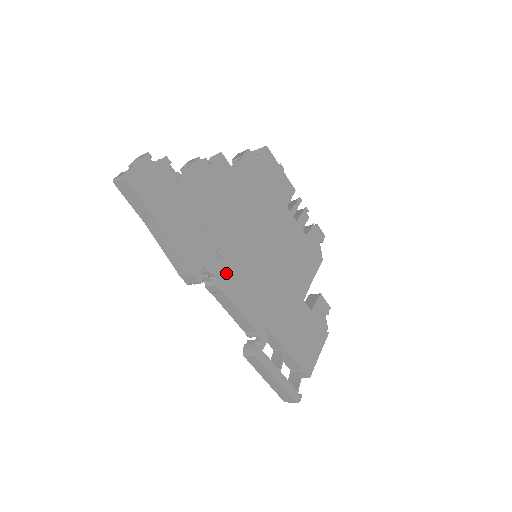
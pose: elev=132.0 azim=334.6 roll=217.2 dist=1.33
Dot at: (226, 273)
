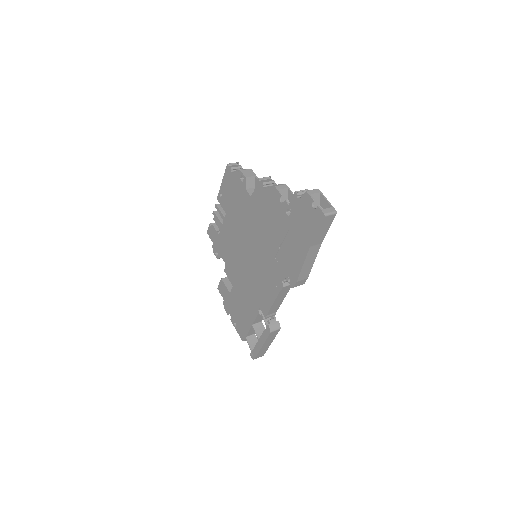
Dot at: occluded
